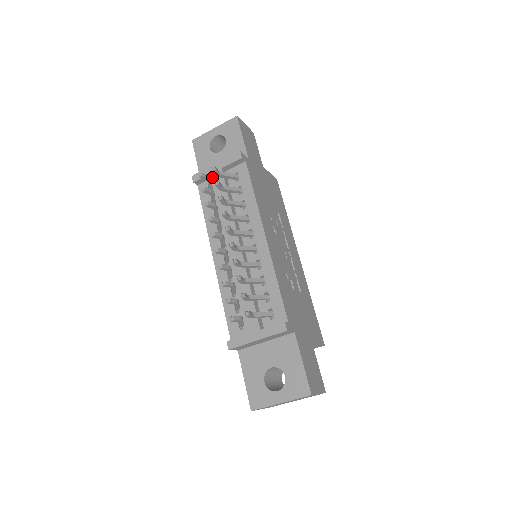
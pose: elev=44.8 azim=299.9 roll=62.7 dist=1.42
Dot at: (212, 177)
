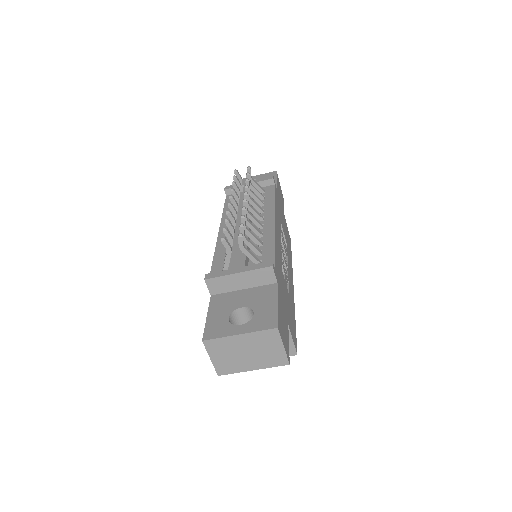
Dot at: (241, 191)
